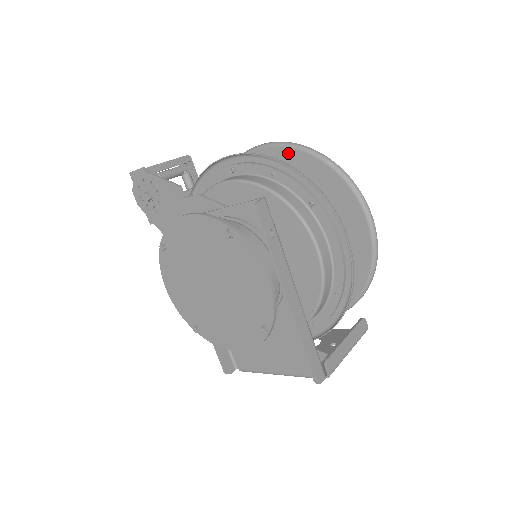
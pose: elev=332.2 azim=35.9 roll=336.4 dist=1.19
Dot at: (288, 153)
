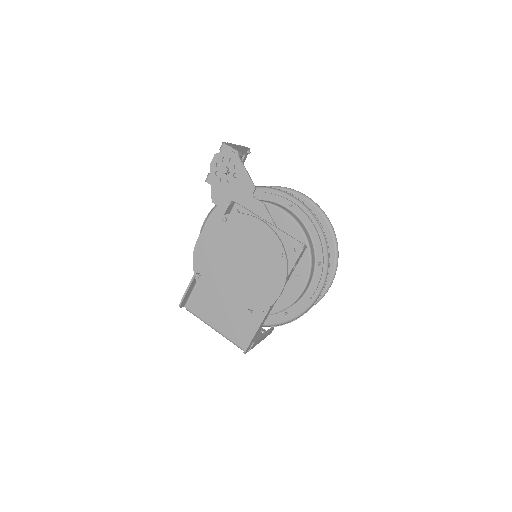
Dot at: (319, 217)
